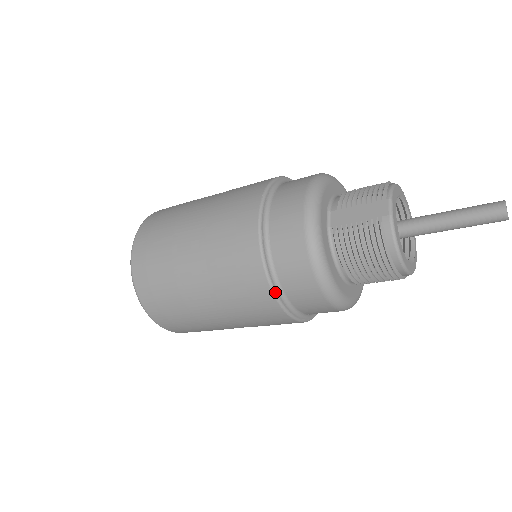
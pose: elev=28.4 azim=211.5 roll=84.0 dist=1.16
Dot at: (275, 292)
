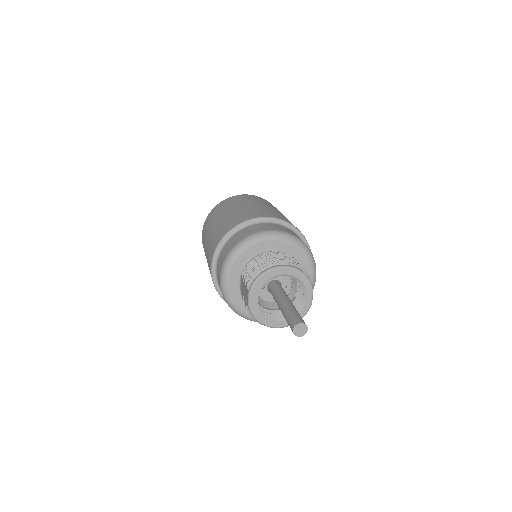
Dot at: occluded
